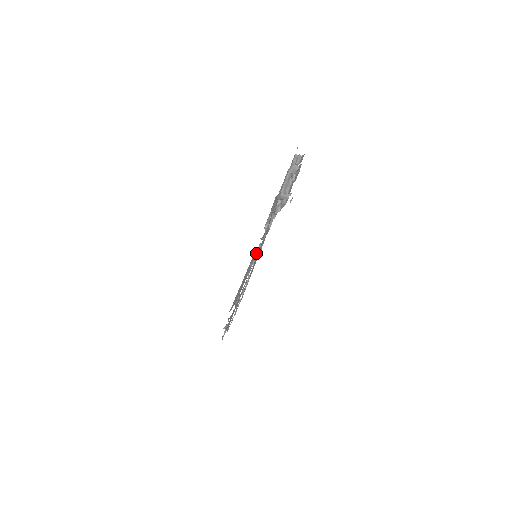
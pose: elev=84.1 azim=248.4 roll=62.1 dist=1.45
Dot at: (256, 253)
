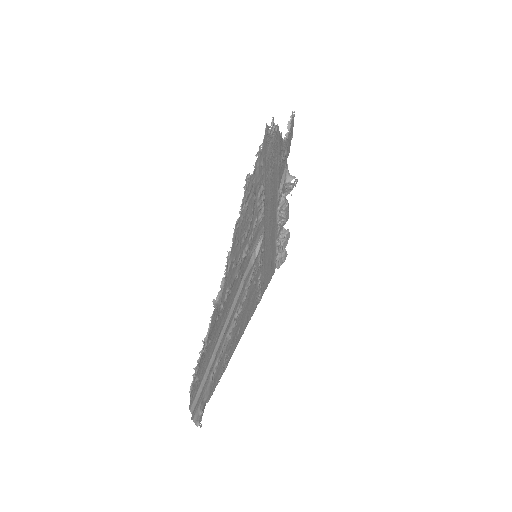
Dot at: (282, 139)
